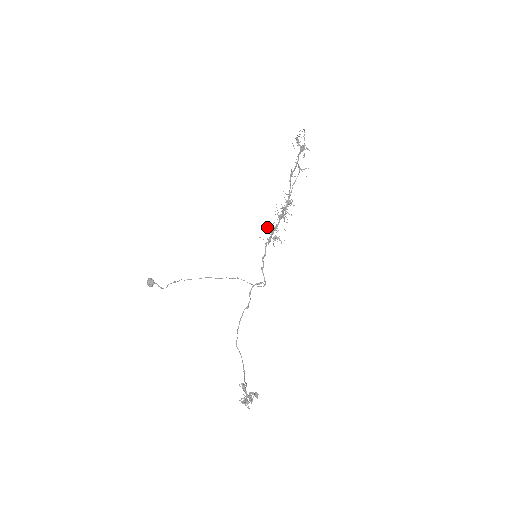
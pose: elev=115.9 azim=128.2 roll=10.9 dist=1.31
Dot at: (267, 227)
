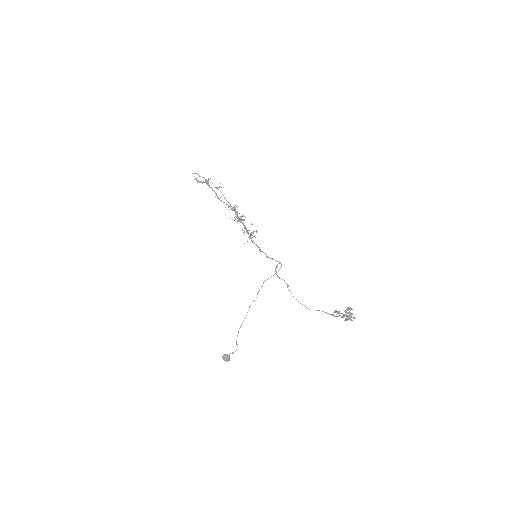
Dot at: occluded
